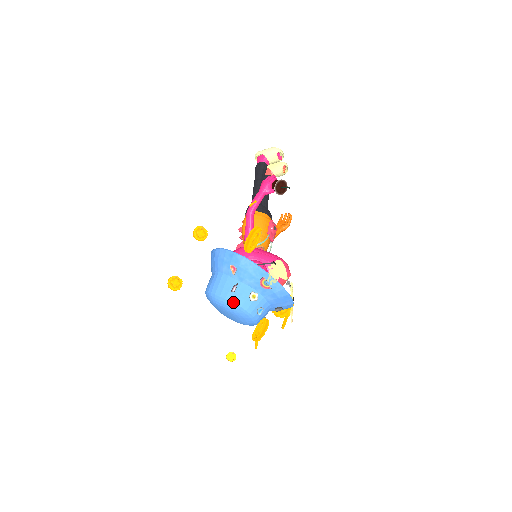
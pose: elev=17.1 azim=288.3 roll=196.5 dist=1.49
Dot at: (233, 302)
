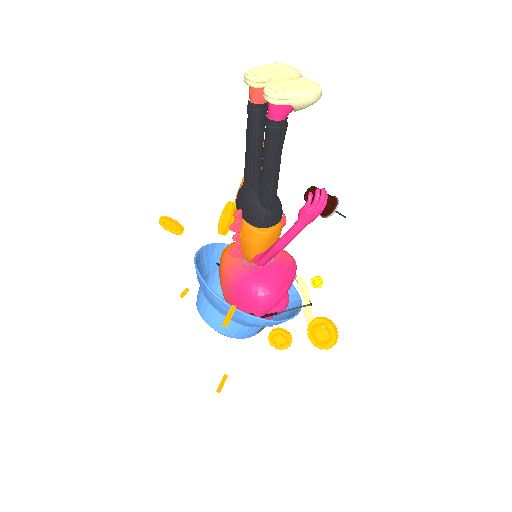
Dot at: occluded
